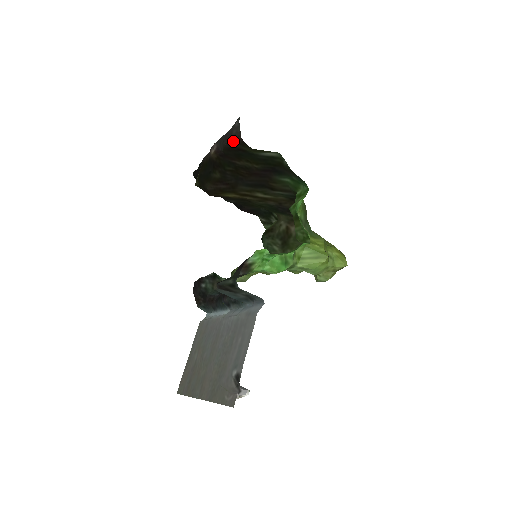
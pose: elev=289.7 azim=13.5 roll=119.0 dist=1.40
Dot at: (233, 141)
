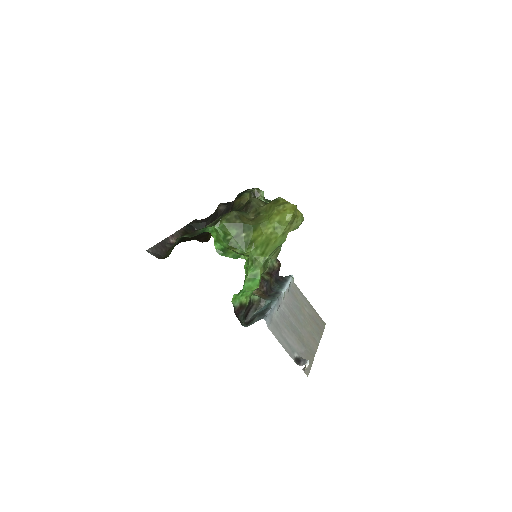
Dot at: (162, 258)
